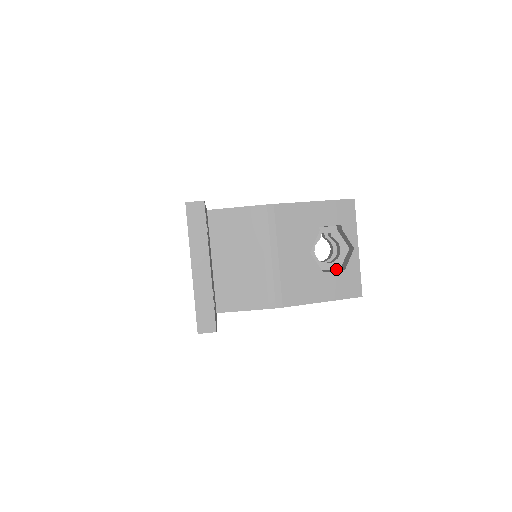
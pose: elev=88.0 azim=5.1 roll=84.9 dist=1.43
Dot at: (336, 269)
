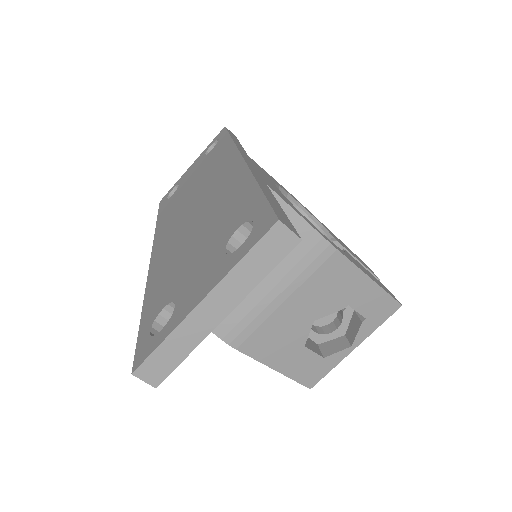
Dot at: (315, 344)
